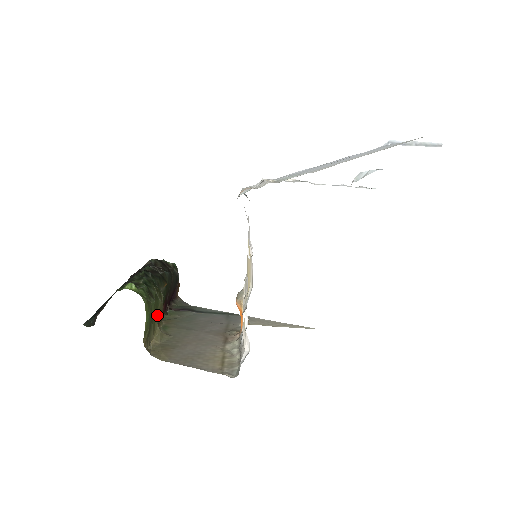
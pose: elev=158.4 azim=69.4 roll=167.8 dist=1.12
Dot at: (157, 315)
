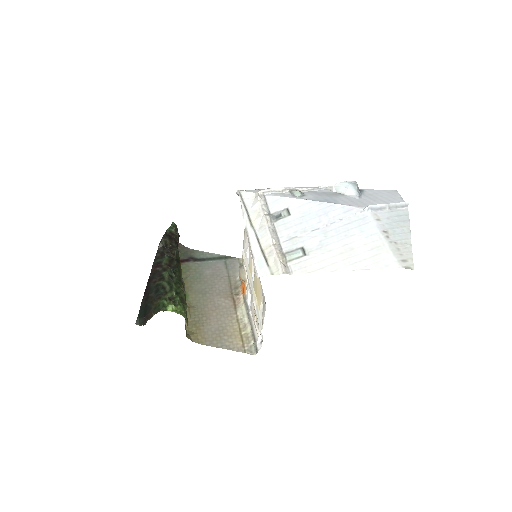
Dot at: occluded
